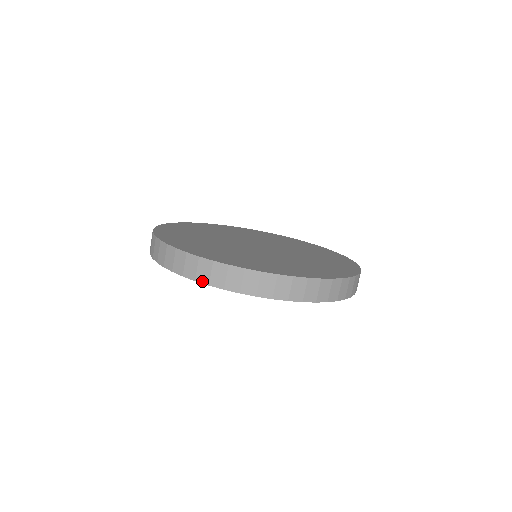
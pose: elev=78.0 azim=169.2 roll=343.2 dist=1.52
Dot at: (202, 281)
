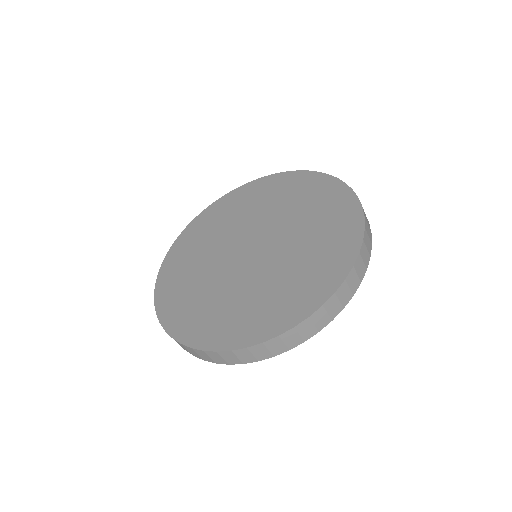
Dot at: (209, 361)
